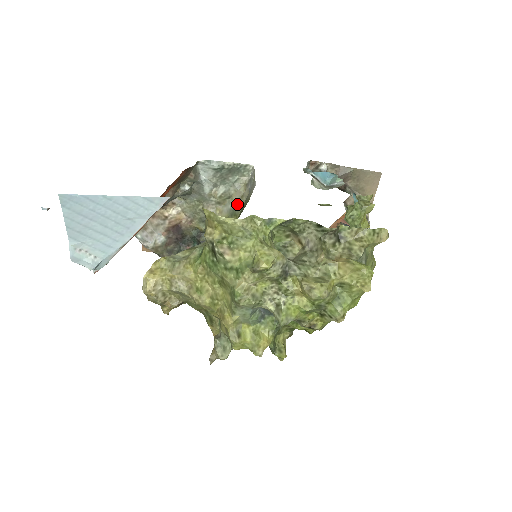
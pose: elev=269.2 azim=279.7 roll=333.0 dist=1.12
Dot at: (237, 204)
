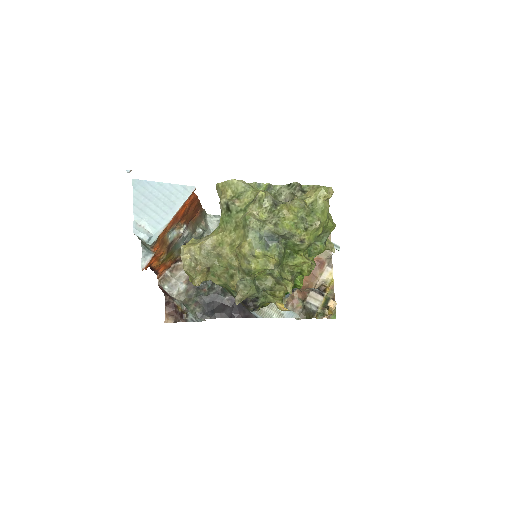
Dot at: occluded
